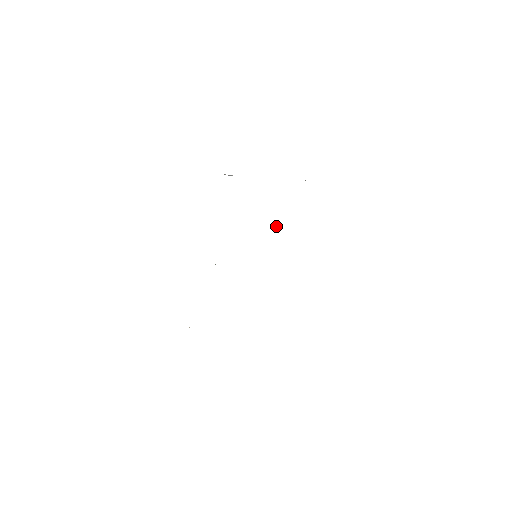
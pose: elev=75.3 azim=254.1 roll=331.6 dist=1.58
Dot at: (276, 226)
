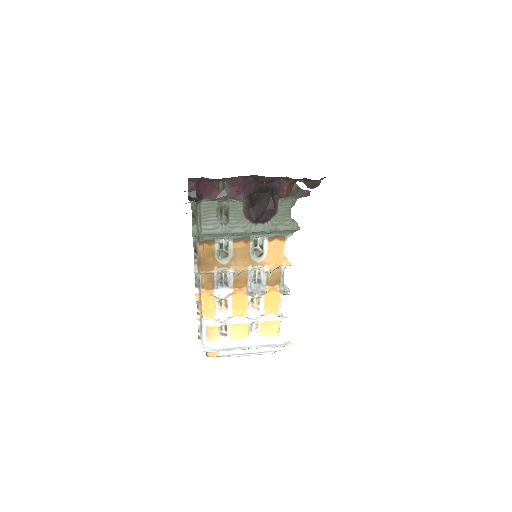
Dot at: (270, 272)
